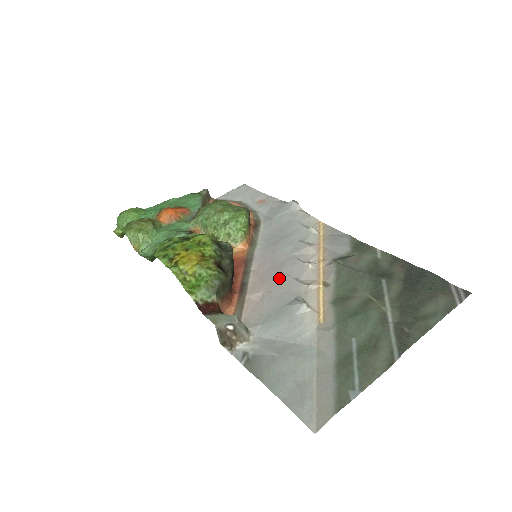
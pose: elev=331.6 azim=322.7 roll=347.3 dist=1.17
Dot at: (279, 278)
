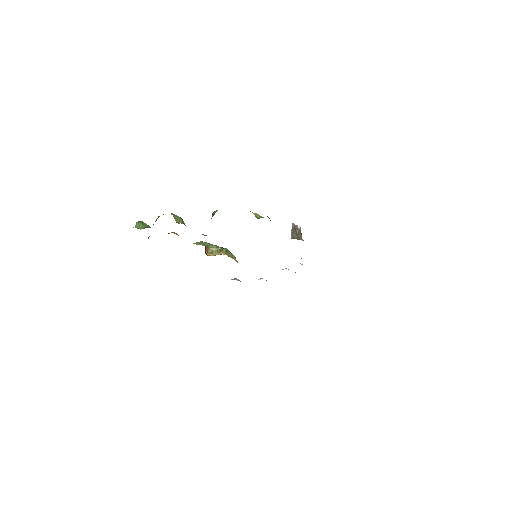
Dot at: occluded
